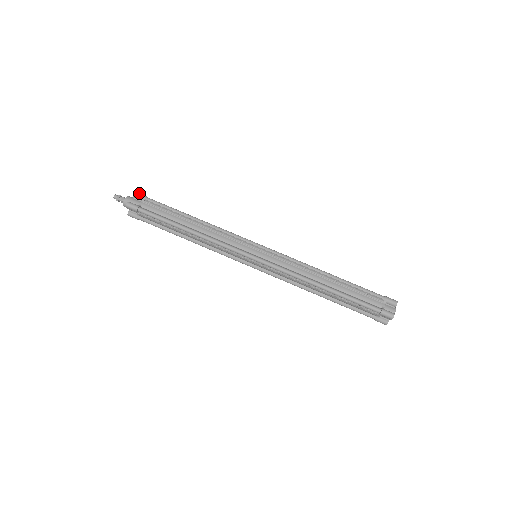
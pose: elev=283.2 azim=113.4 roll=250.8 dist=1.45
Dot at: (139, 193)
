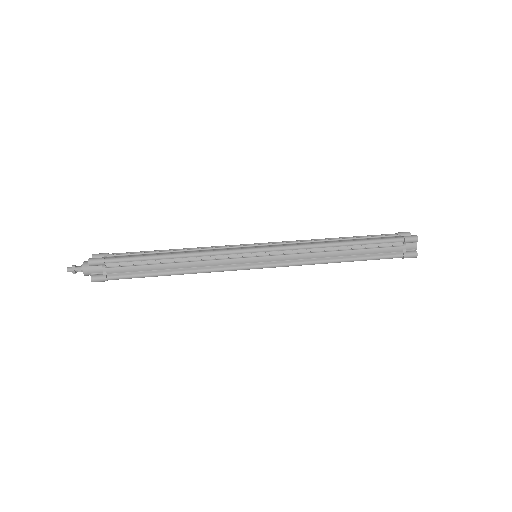
Dot at: (98, 254)
